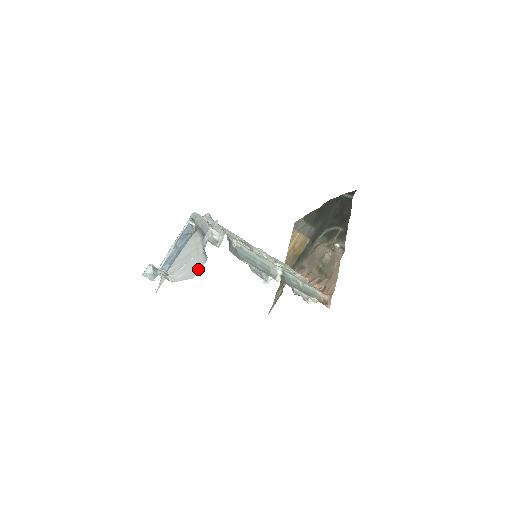
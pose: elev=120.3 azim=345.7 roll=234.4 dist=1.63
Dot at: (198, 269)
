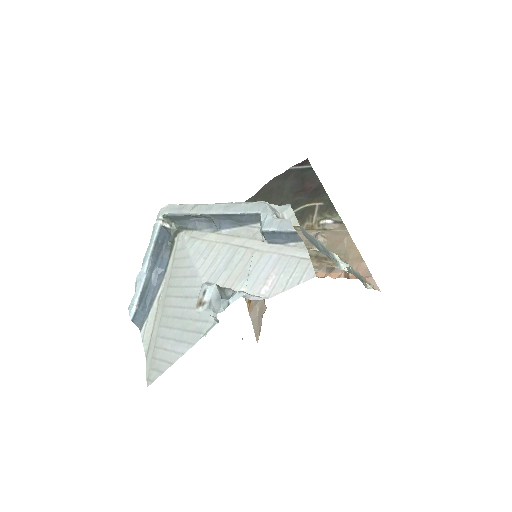
Dot at: (305, 262)
